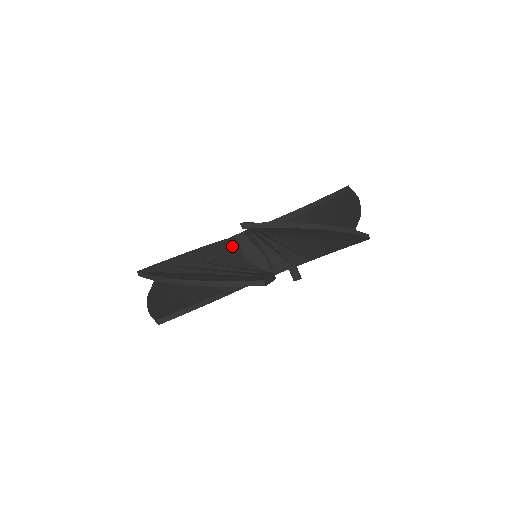
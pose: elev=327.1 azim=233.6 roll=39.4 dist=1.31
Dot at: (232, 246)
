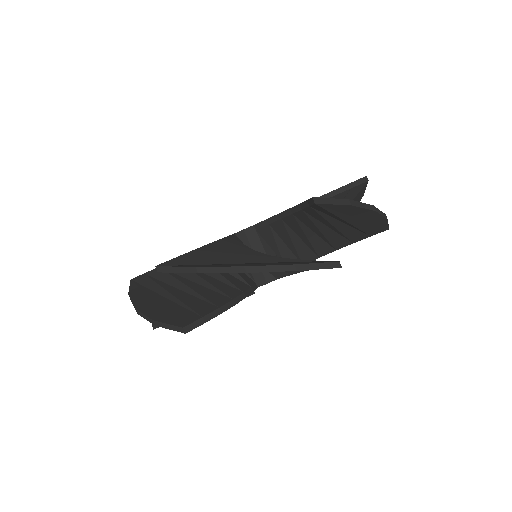
Dot at: occluded
